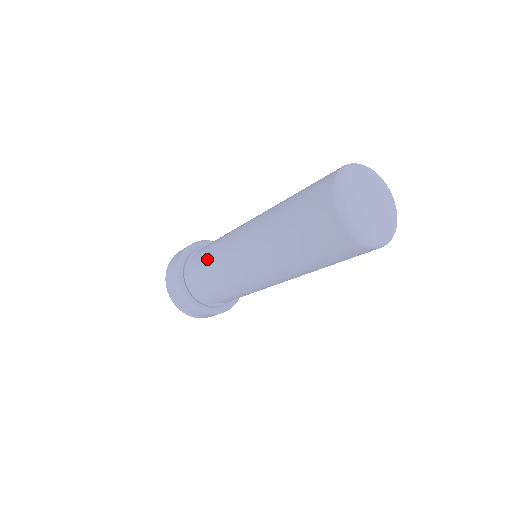
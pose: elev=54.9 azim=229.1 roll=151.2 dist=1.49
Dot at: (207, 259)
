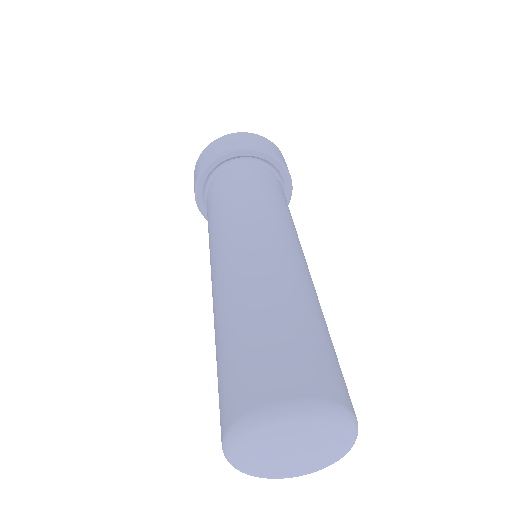
Dot at: occluded
